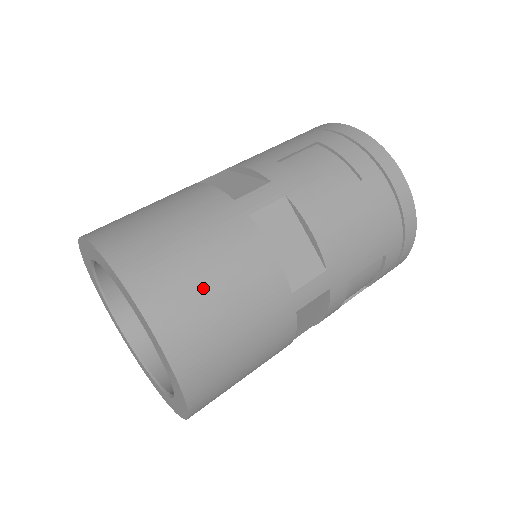
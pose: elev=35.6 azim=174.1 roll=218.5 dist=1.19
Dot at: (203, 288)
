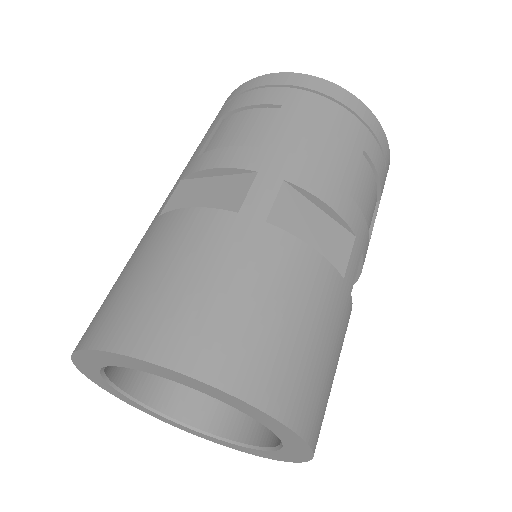
Dot at: occluded
